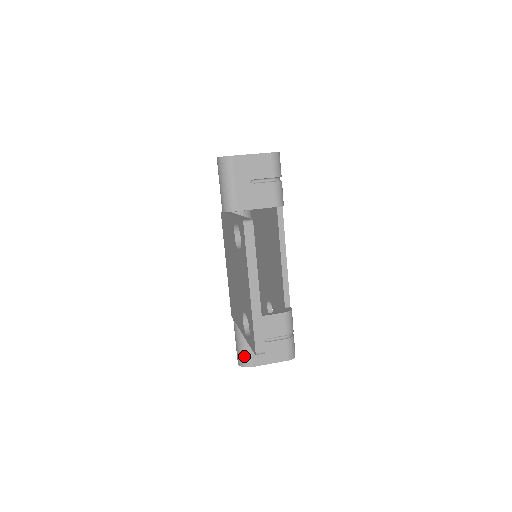
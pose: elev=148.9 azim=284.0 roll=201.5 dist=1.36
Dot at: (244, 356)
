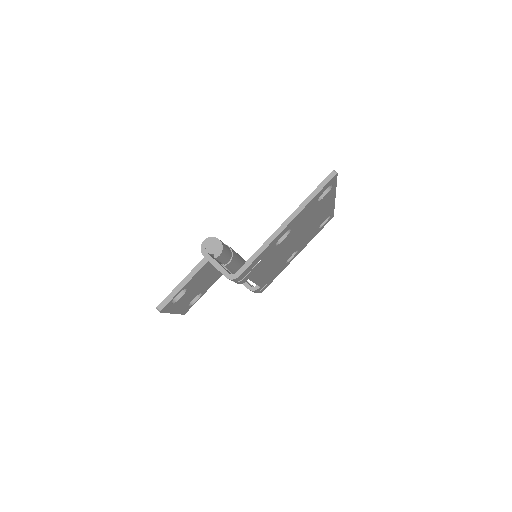
Dot at: occluded
